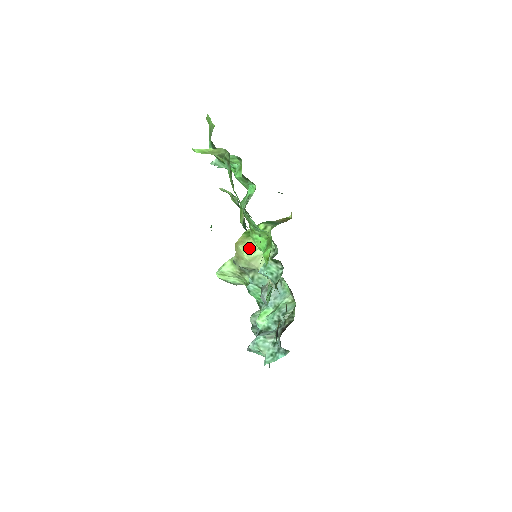
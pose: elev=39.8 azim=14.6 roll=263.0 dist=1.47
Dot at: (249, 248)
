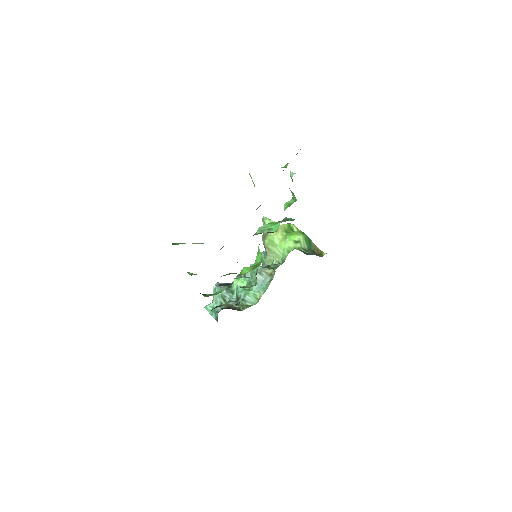
Dot at: (273, 240)
